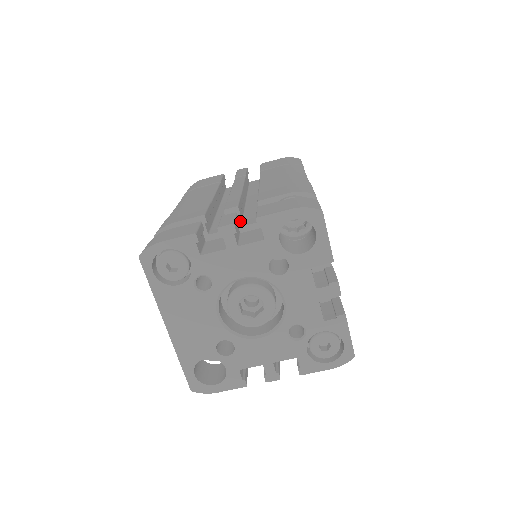
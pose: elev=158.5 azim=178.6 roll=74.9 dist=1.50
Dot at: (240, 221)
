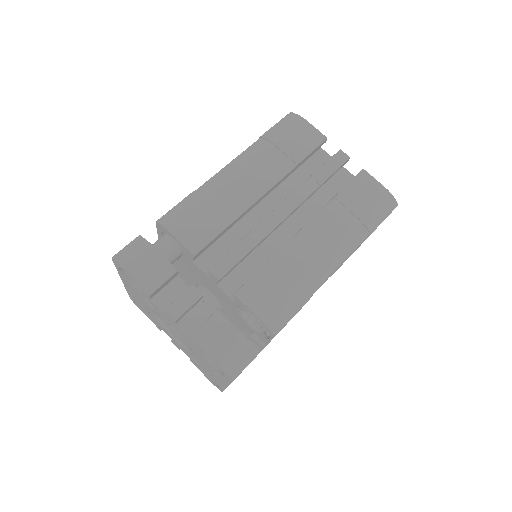
Dot at: occluded
